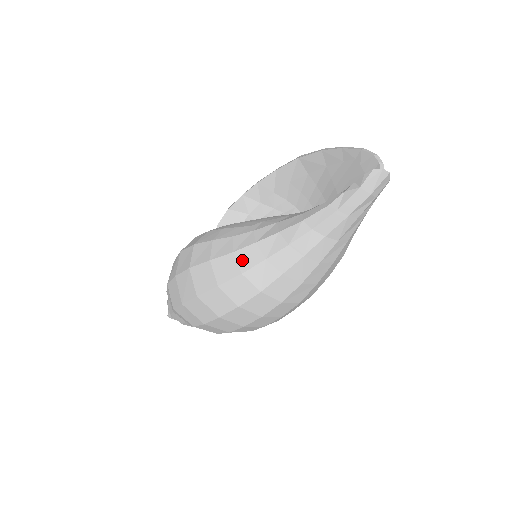
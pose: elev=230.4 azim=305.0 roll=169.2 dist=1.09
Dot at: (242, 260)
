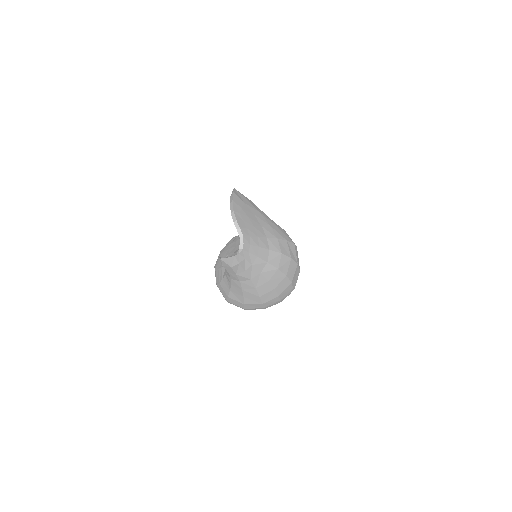
Dot at: (224, 289)
